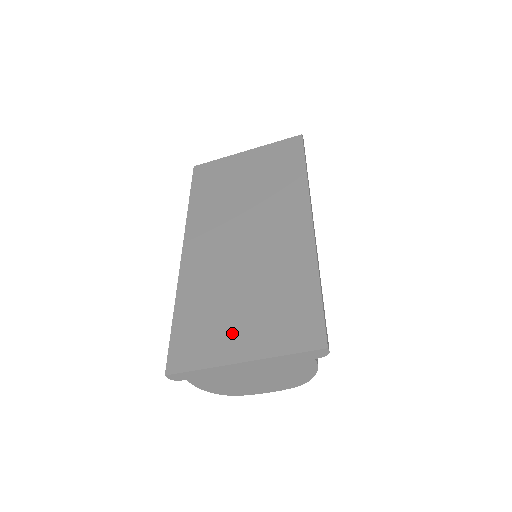
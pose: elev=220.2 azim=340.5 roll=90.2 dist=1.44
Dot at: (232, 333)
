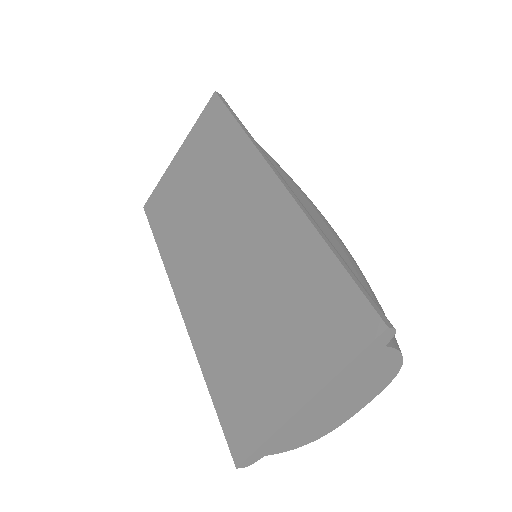
Dot at: (273, 374)
